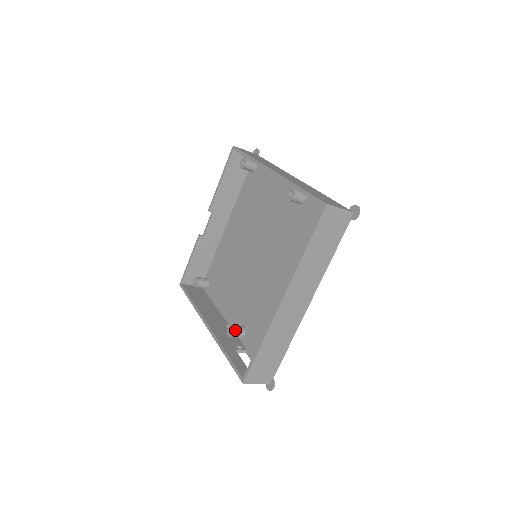
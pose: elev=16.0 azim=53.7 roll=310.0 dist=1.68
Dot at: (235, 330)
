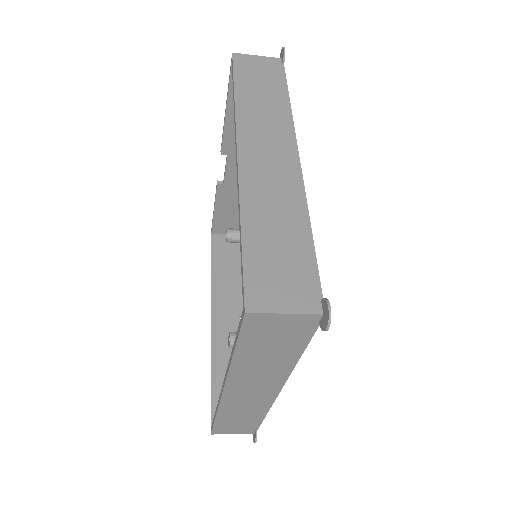
Dot at: (232, 343)
